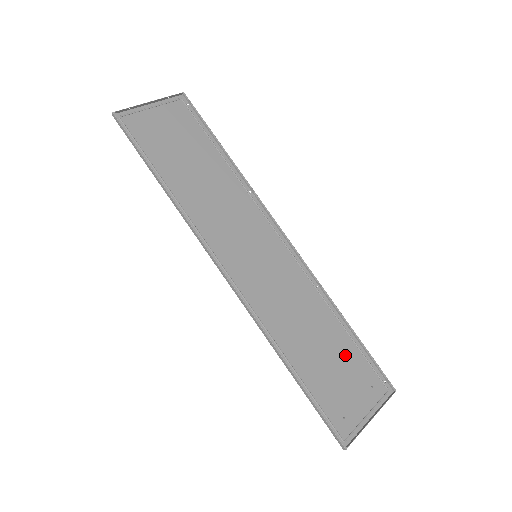
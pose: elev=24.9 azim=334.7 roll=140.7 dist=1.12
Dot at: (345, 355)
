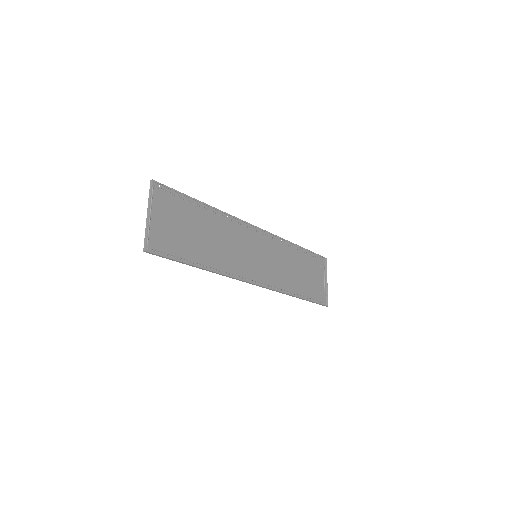
Dot at: (306, 264)
